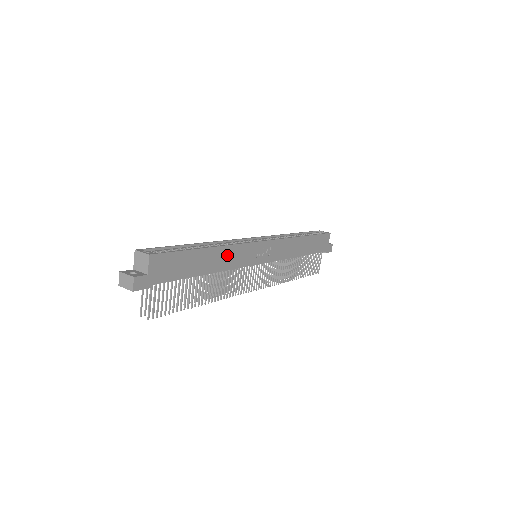
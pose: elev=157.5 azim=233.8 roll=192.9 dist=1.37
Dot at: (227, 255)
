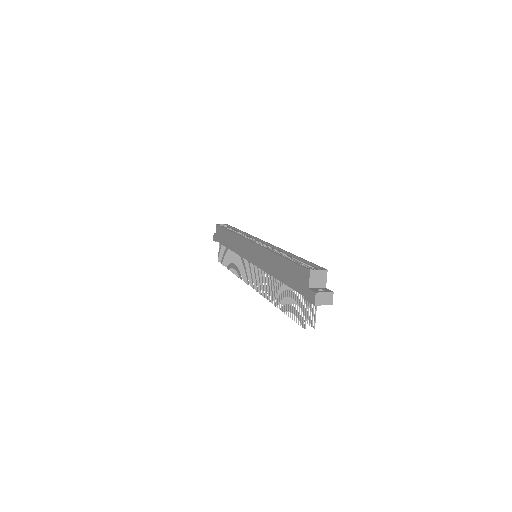
Dot at: occluded
